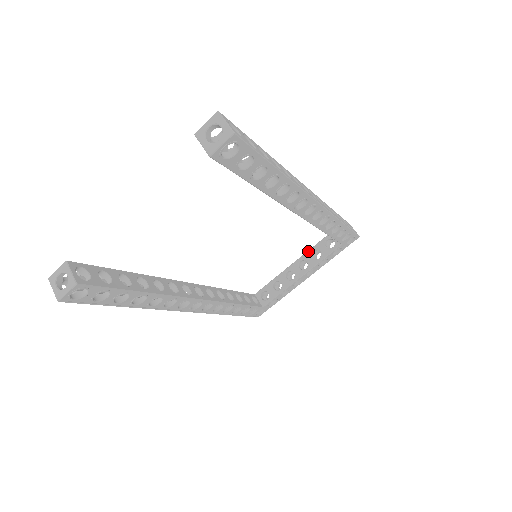
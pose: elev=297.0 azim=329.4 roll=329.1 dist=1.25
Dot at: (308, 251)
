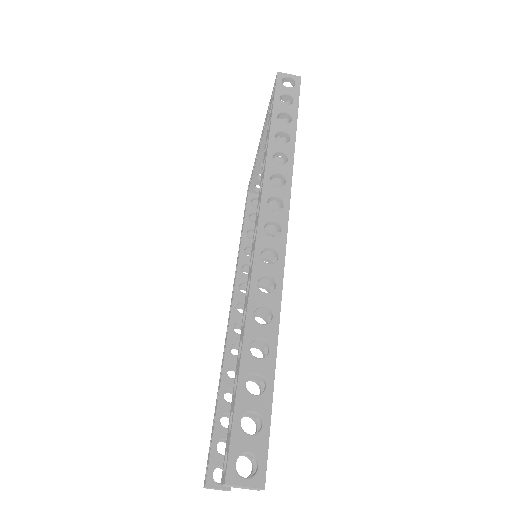
Dot at: (263, 137)
